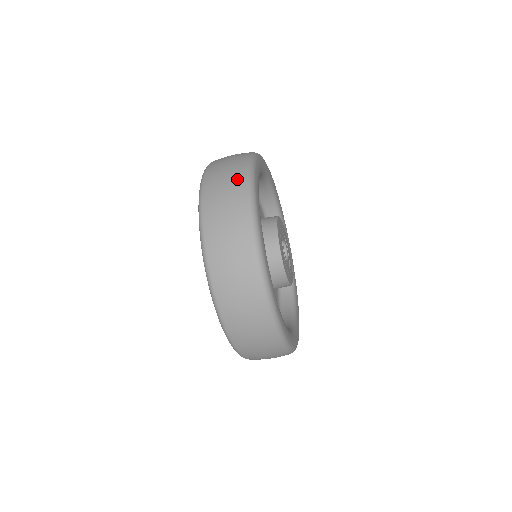
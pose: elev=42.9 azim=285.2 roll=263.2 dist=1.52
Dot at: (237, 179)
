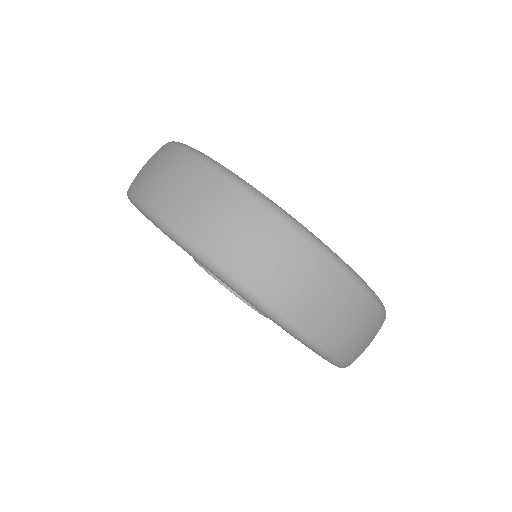
Dot at: occluded
